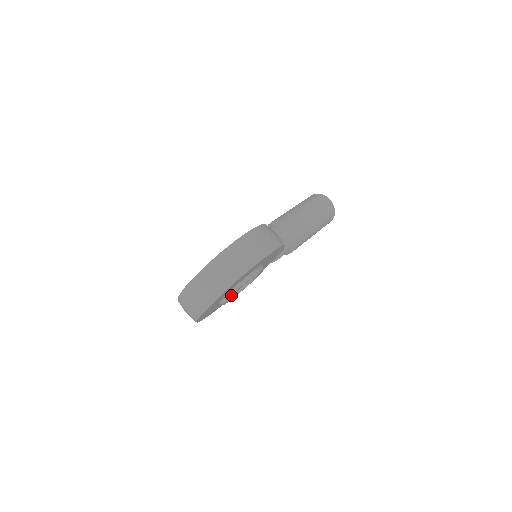
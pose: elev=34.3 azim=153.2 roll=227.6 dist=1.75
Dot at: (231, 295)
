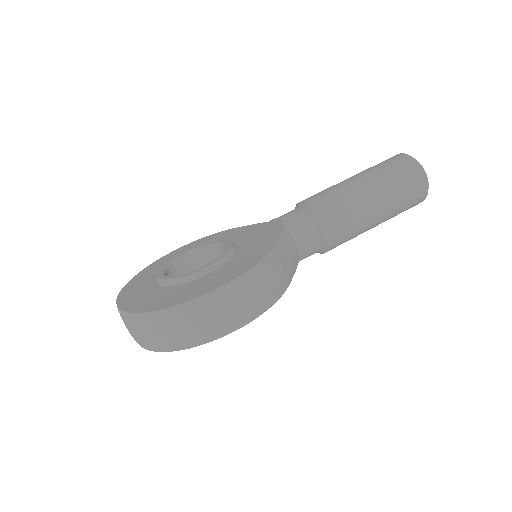
Dot at: occluded
